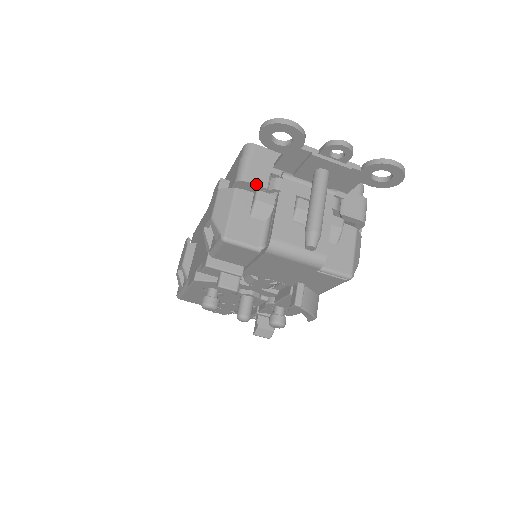
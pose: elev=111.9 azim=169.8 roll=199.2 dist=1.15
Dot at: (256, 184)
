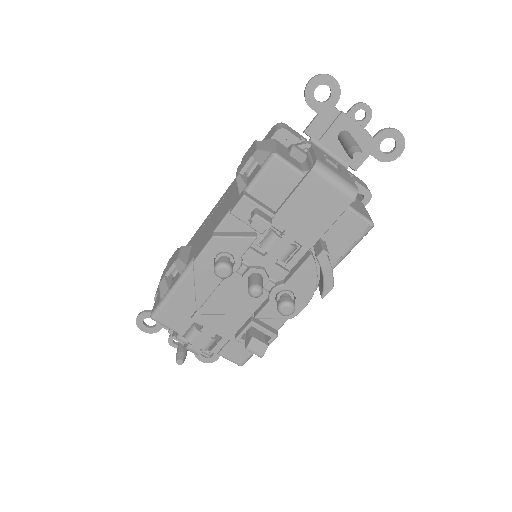
Dot at: (294, 134)
